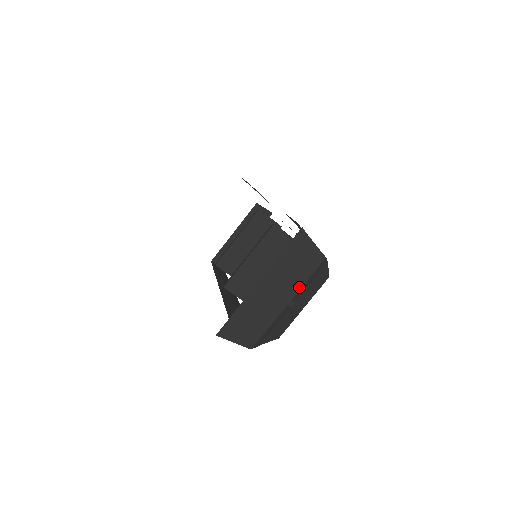
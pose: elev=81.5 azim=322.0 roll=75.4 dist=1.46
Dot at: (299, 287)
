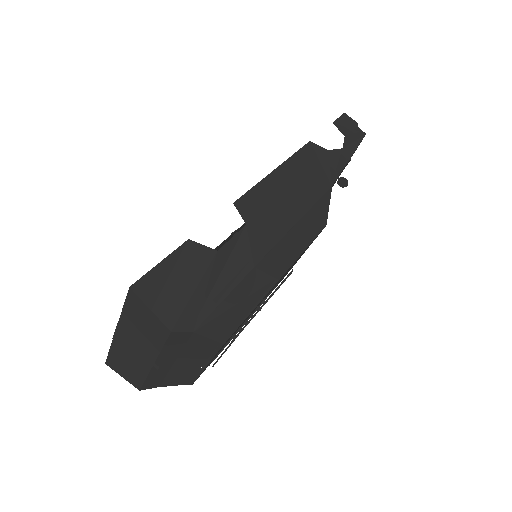
Dot at: (157, 352)
